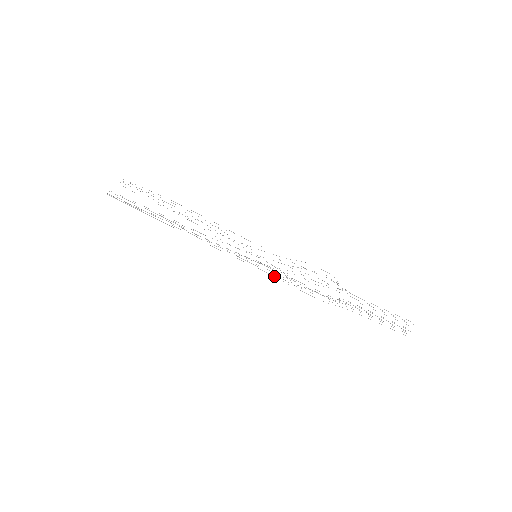
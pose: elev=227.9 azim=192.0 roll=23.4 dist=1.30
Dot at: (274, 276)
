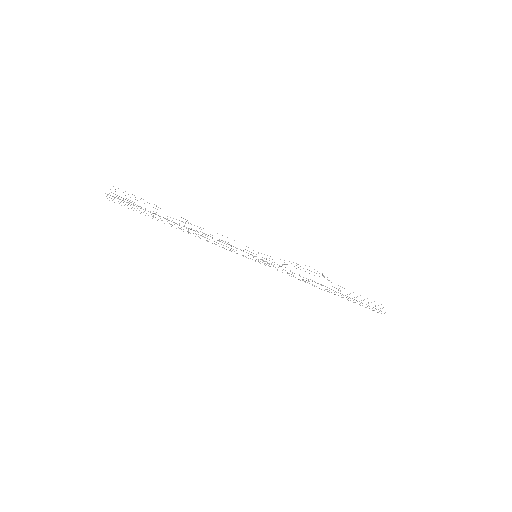
Dot at: (277, 270)
